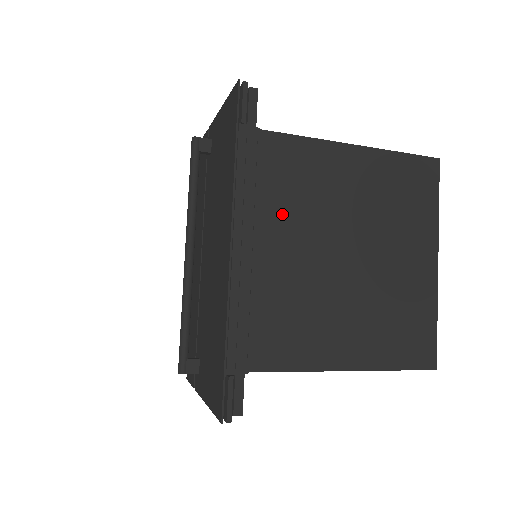
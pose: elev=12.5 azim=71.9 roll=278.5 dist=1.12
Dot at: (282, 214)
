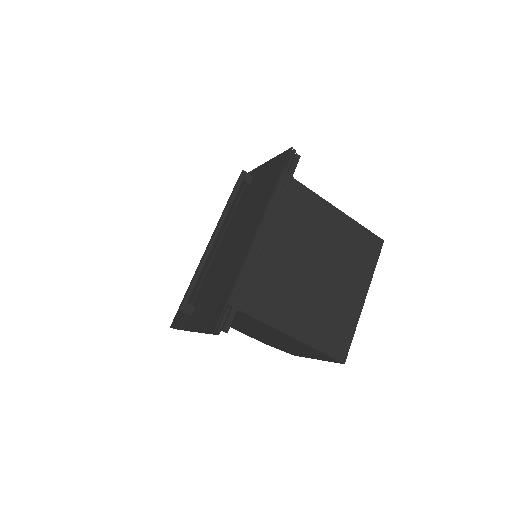
Dot at: (289, 229)
